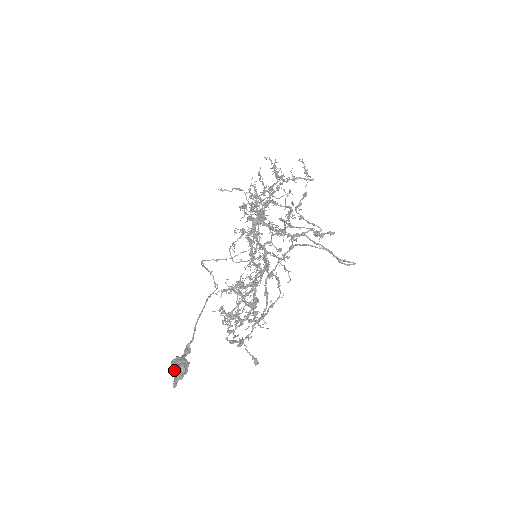
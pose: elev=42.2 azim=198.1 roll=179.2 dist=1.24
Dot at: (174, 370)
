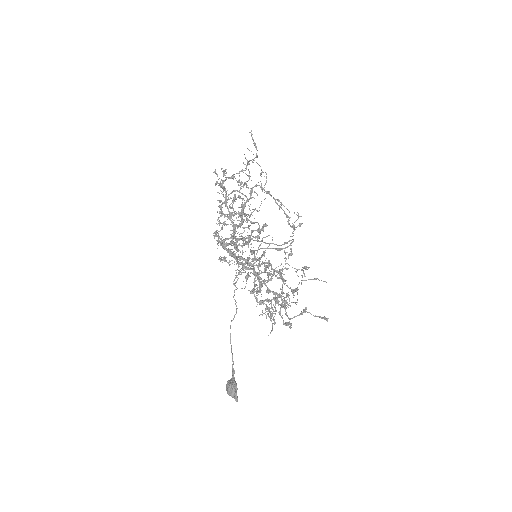
Dot at: (227, 393)
